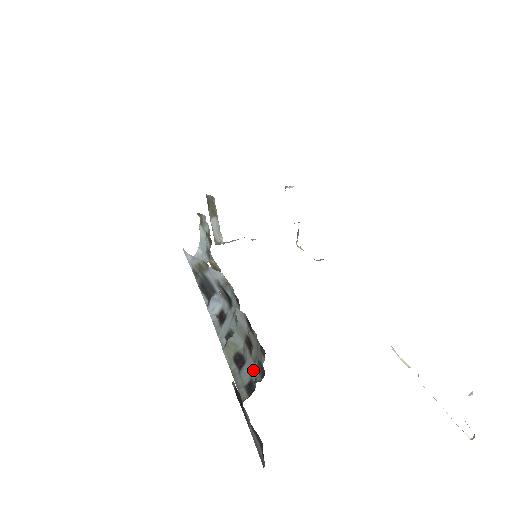
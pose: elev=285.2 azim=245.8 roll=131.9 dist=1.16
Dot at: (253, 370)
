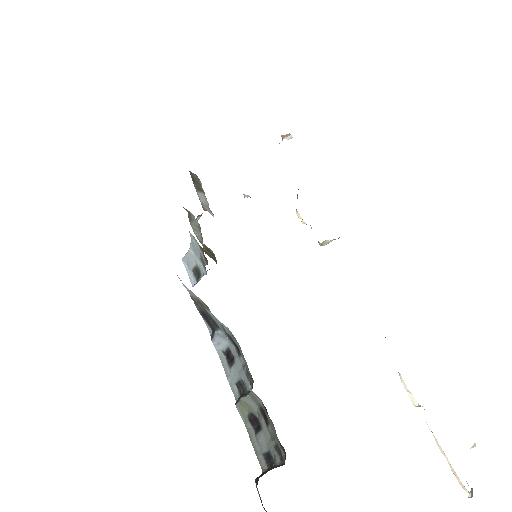
Dot at: (271, 446)
